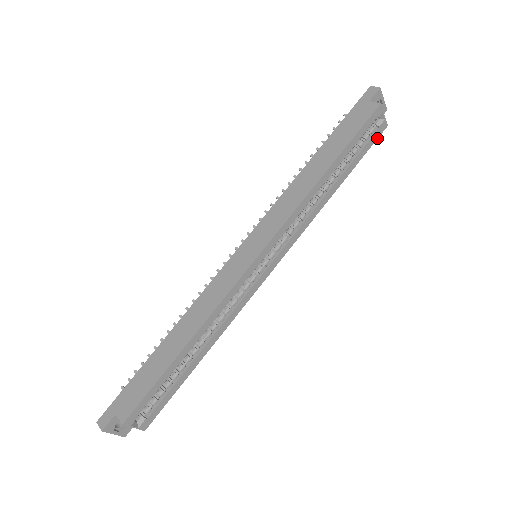
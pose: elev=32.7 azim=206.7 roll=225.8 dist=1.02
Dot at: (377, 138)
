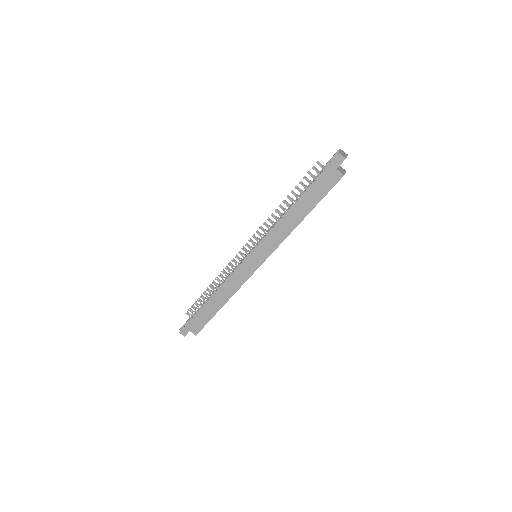
Dot at: occluded
